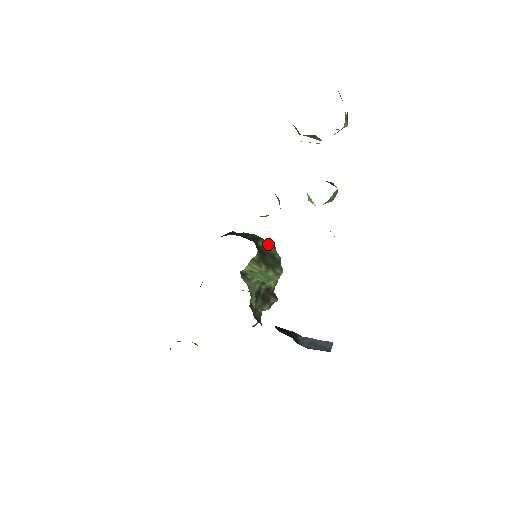
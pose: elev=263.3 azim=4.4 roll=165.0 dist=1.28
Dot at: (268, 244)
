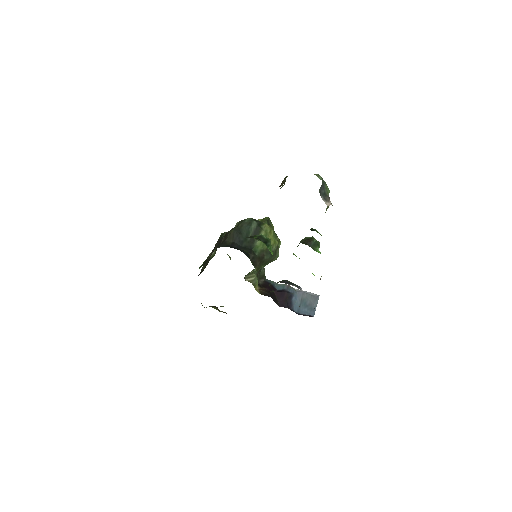
Dot at: (266, 236)
